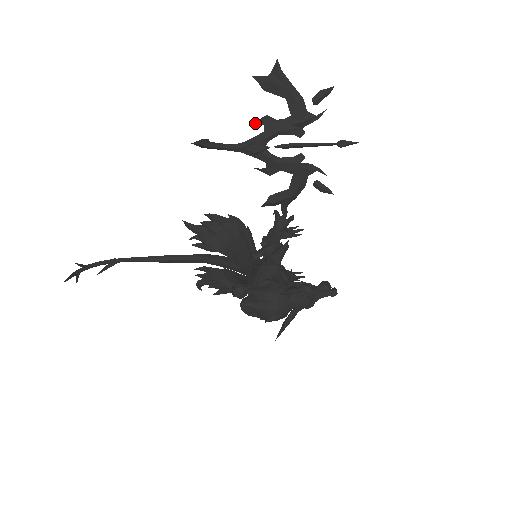
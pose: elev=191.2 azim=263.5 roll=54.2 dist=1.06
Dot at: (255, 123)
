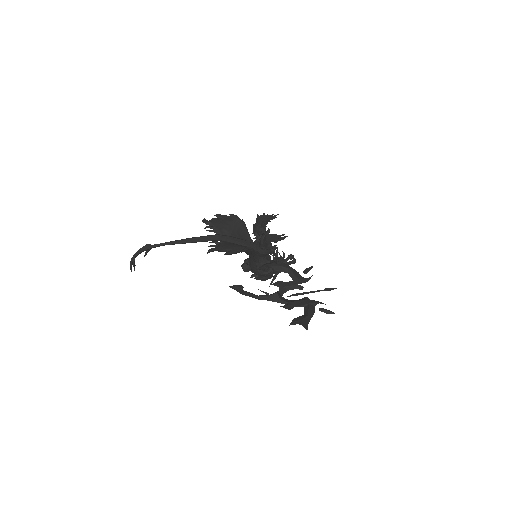
Dot at: occluded
